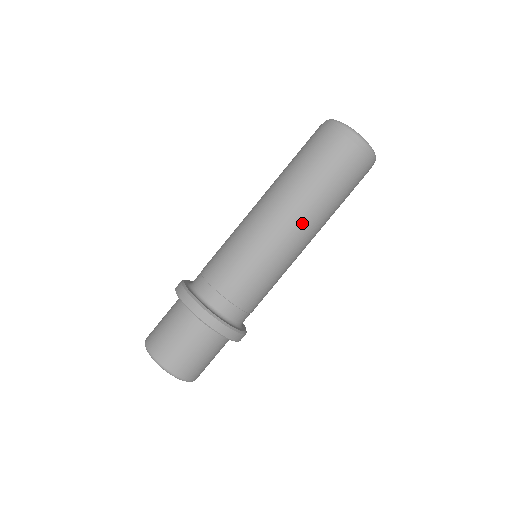
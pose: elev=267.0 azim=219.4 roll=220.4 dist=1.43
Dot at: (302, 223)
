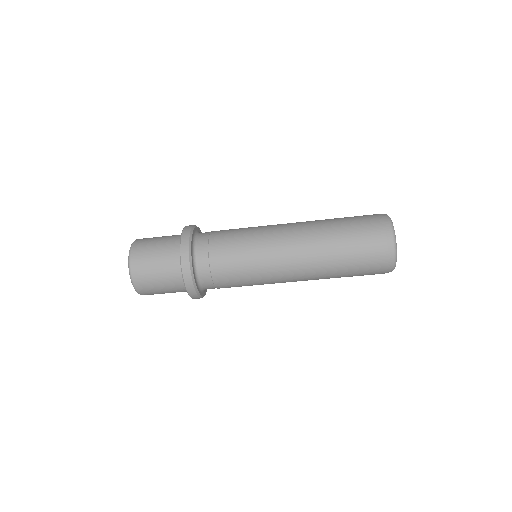
Dot at: (305, 275)
